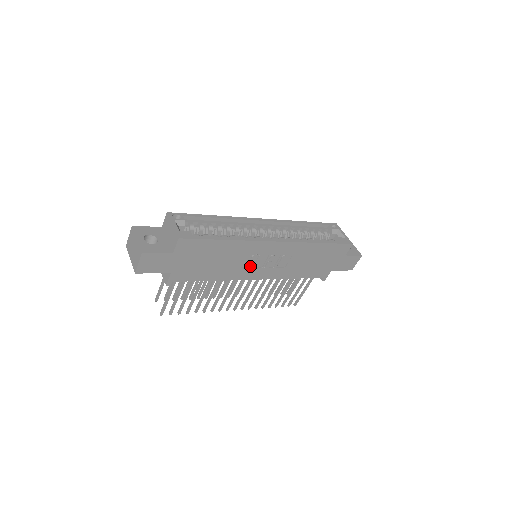
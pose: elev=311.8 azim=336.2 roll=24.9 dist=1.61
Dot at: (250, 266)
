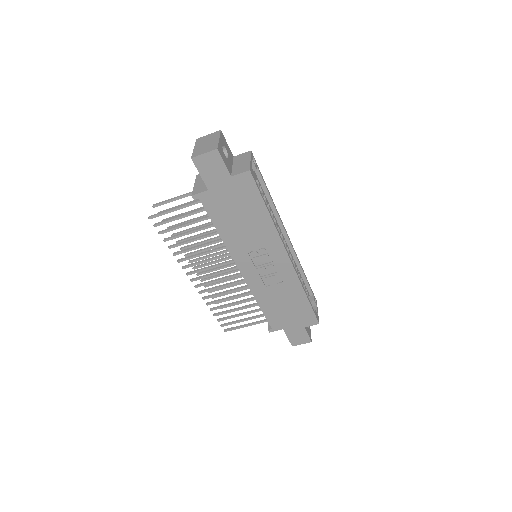
Dot at: (252, 255)
